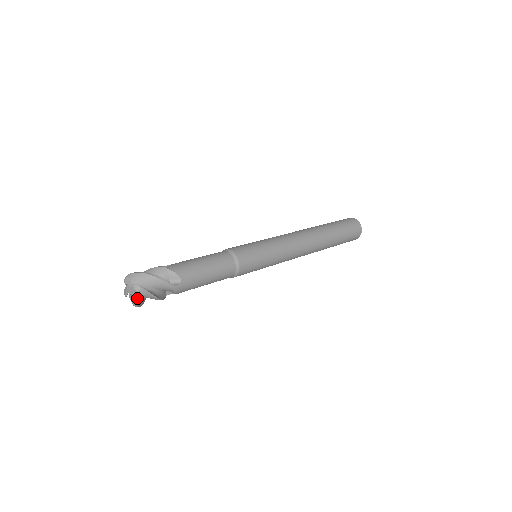
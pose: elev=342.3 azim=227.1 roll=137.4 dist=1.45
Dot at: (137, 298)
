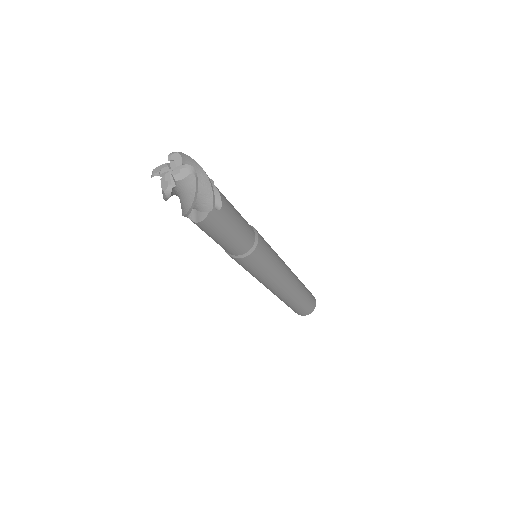
Dot at: (174, 185)
